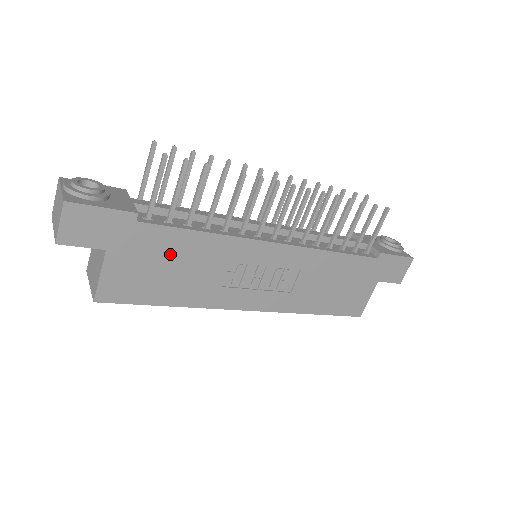
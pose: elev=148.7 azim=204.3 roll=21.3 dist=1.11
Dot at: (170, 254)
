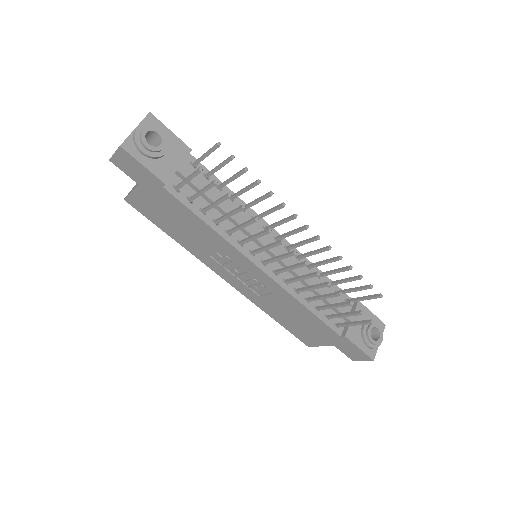
Dot at: (180, 217)
